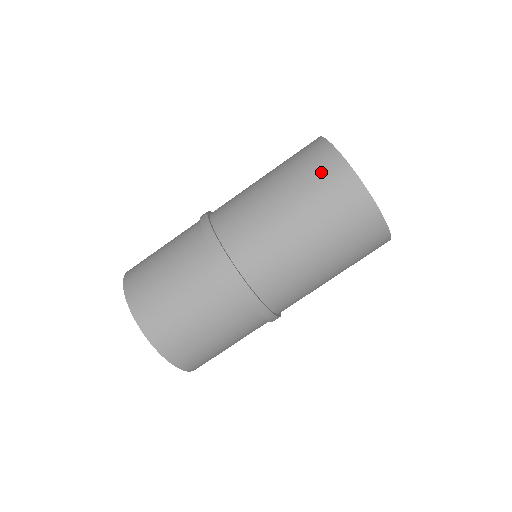
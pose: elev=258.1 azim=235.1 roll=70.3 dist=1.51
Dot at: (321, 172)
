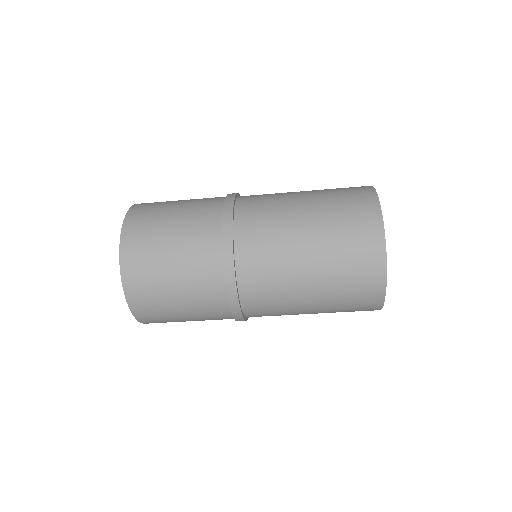
Dot at: (359, 301)
